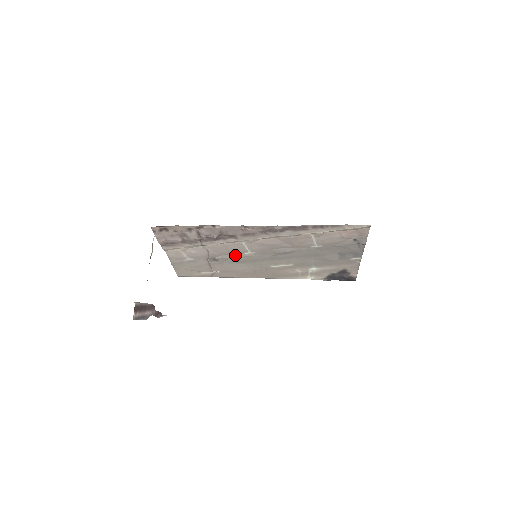
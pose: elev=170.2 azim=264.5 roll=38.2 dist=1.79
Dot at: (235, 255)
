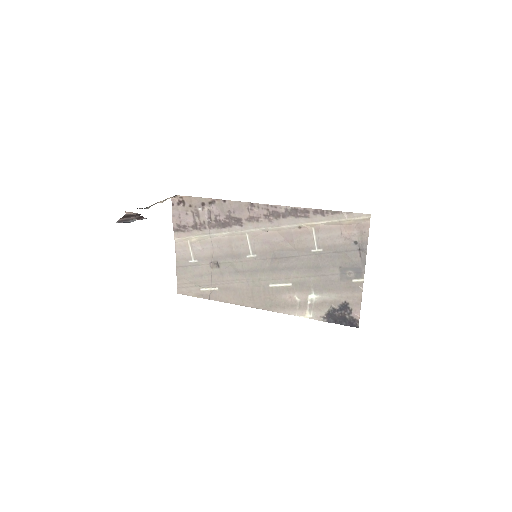
Dot at: (237, 258)
